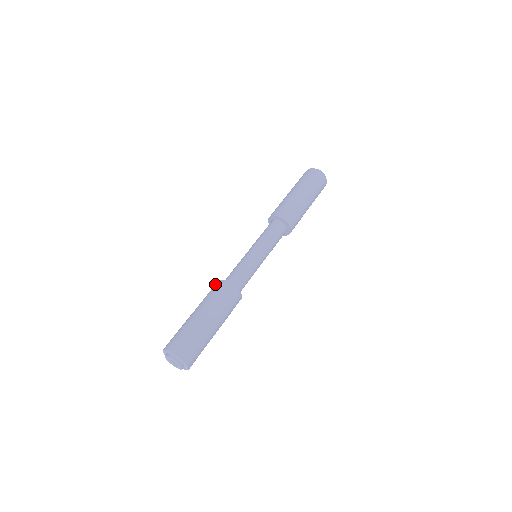
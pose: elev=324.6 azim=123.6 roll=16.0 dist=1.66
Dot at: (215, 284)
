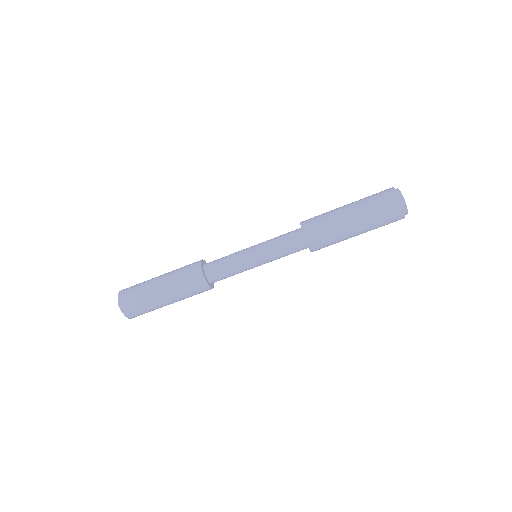
Dot at: (195, 262)
